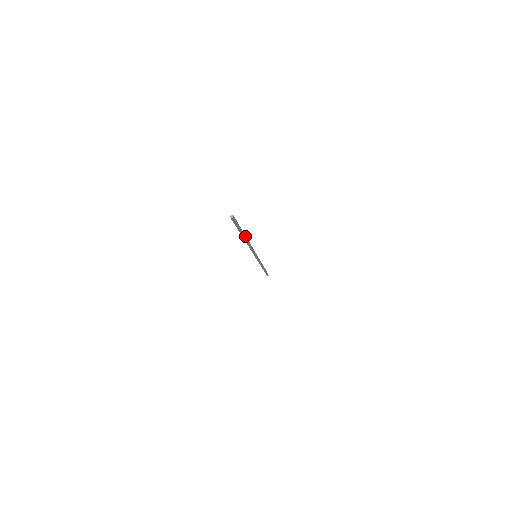
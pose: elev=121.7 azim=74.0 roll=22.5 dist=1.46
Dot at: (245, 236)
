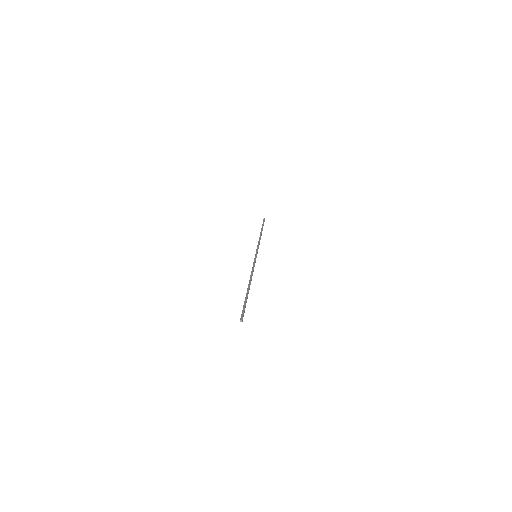
Dot at: (249, 289)
